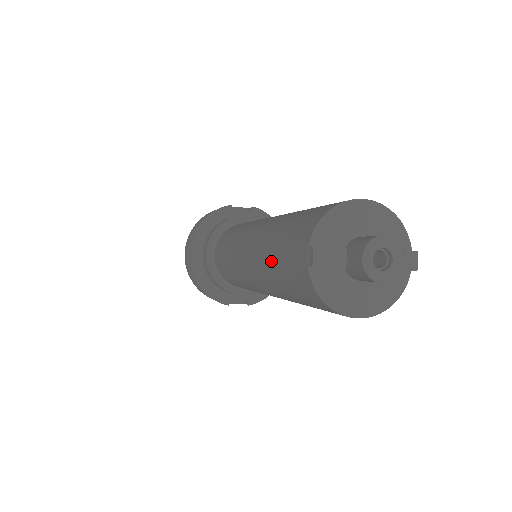
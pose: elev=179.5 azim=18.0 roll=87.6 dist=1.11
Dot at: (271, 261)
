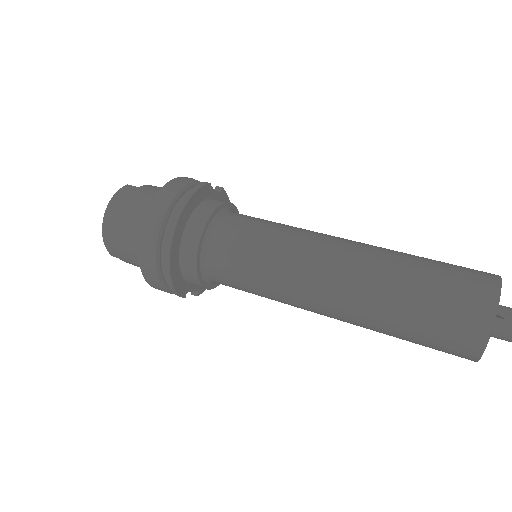
Dot at: (407, 306)
